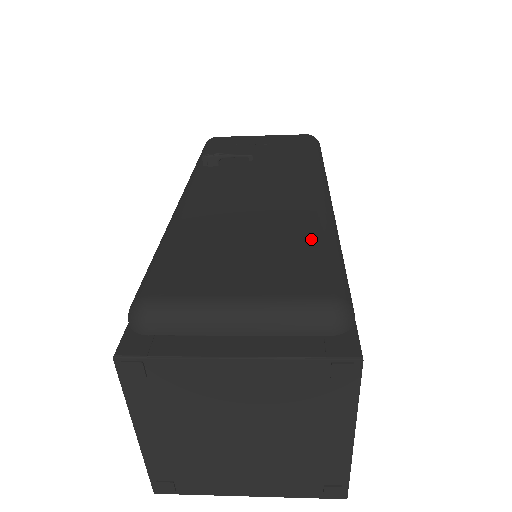
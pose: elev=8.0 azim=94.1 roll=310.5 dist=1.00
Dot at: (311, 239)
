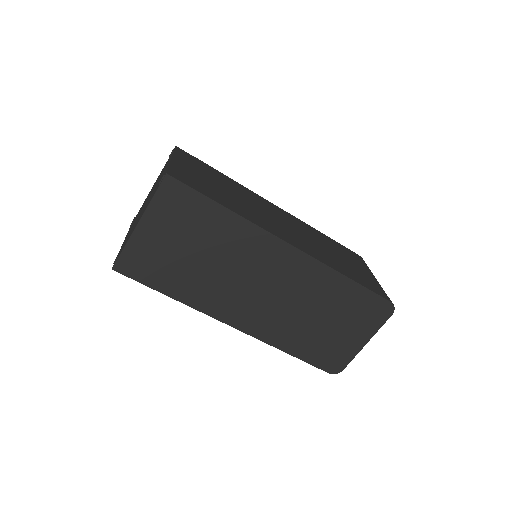
Dot at: occluded
